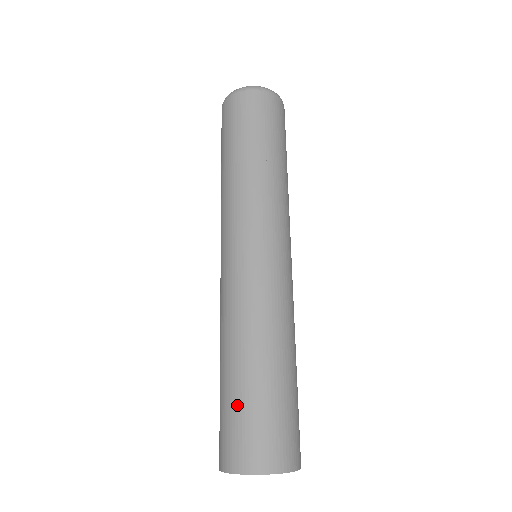
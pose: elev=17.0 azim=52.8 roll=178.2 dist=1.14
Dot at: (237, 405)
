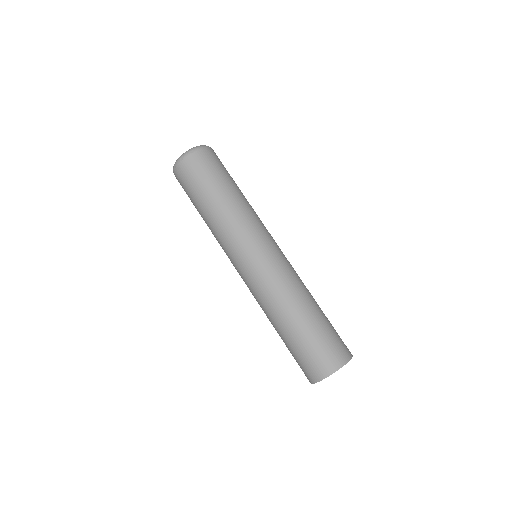
Dot at: (299, 347)
